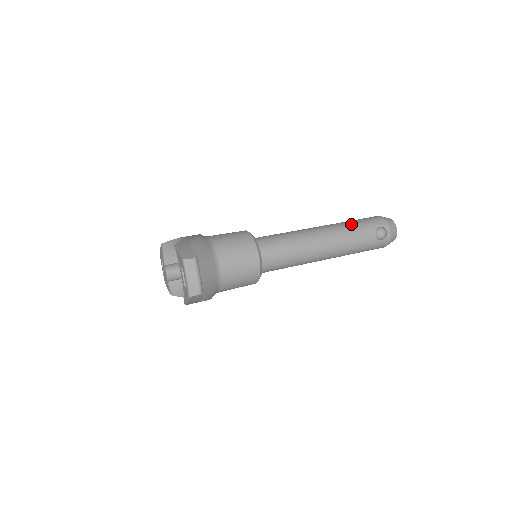
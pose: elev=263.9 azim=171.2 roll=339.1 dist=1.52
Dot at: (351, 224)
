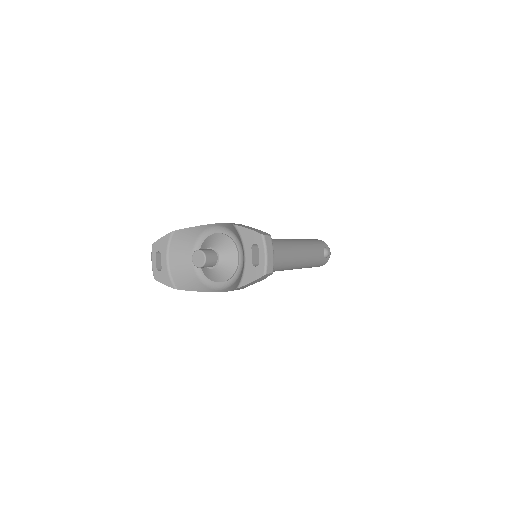
Dot at: (310, 241)
